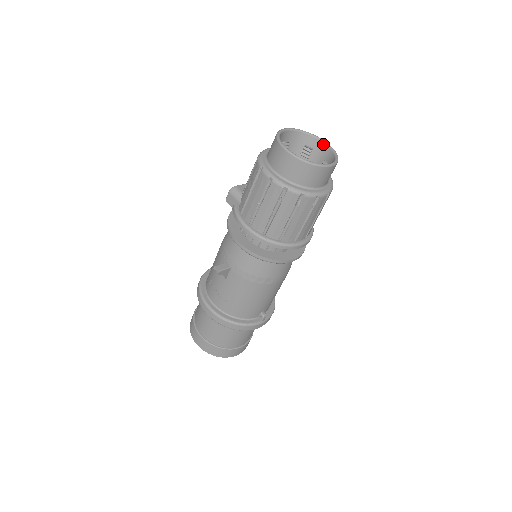
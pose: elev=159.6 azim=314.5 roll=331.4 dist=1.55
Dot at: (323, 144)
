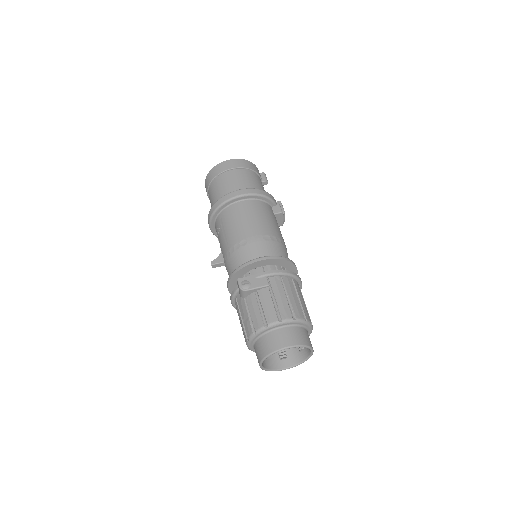
Dot at: (310, 351)
